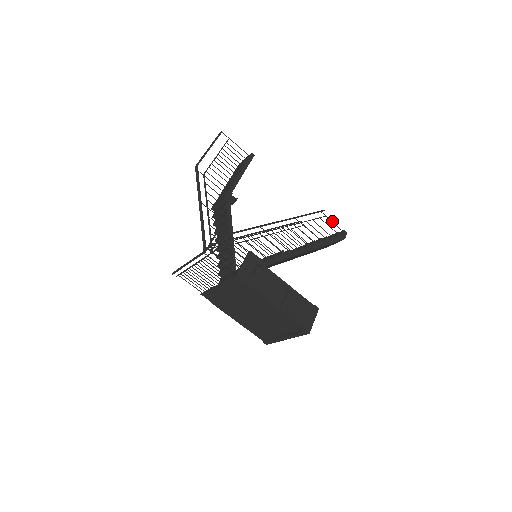
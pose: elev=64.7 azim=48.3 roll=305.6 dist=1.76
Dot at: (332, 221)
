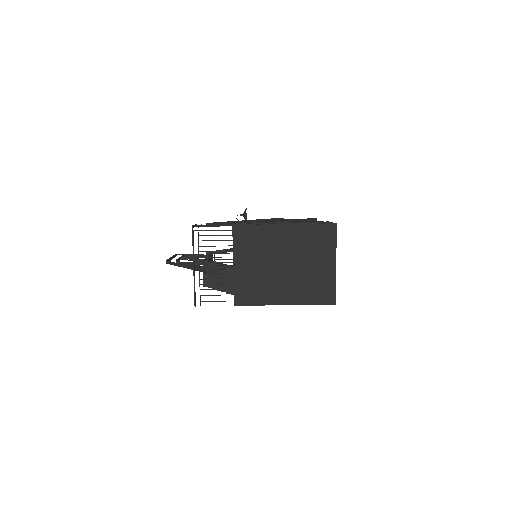
Dot at: occluded
